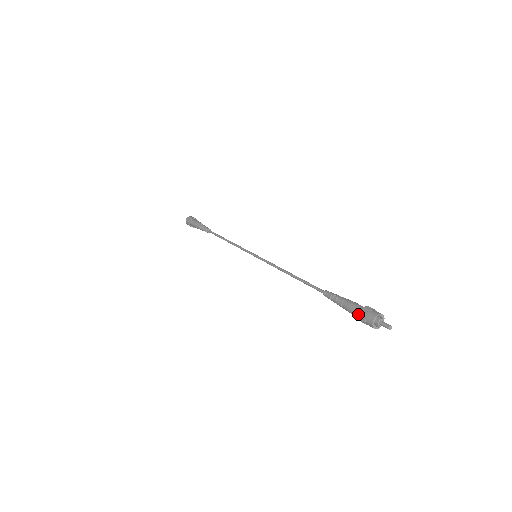
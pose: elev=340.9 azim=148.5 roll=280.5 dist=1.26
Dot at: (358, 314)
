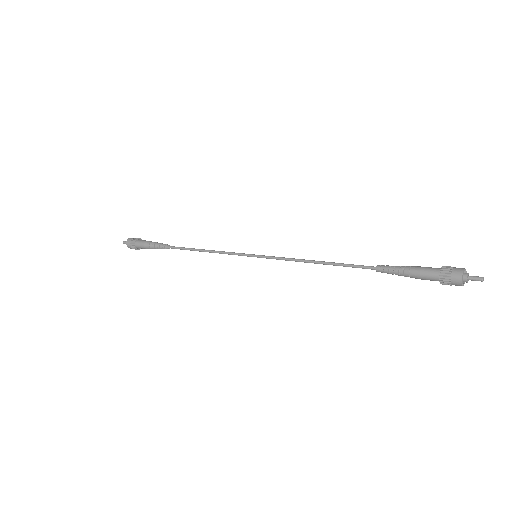
Dot at: (440, 268)
